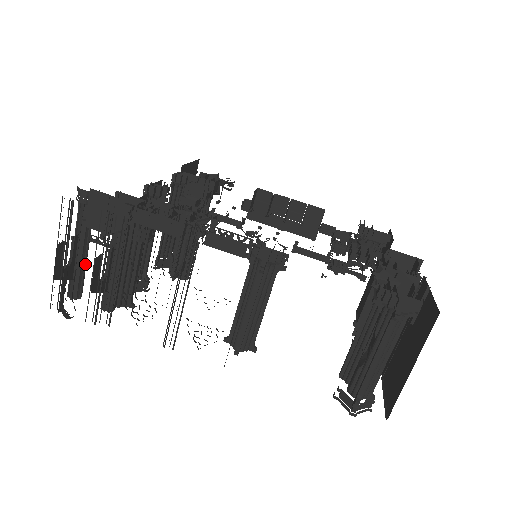
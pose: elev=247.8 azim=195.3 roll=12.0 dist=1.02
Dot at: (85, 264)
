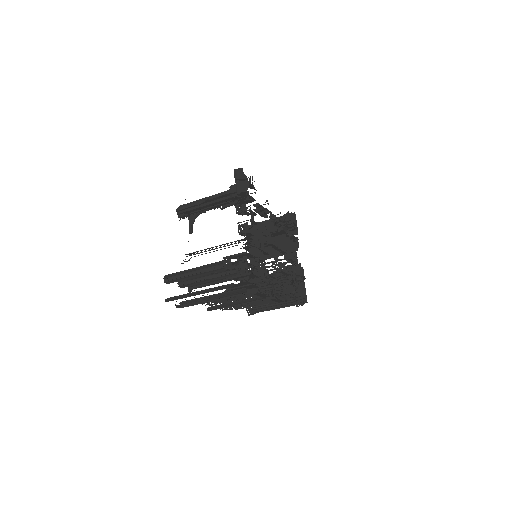
Dot at: occluded
